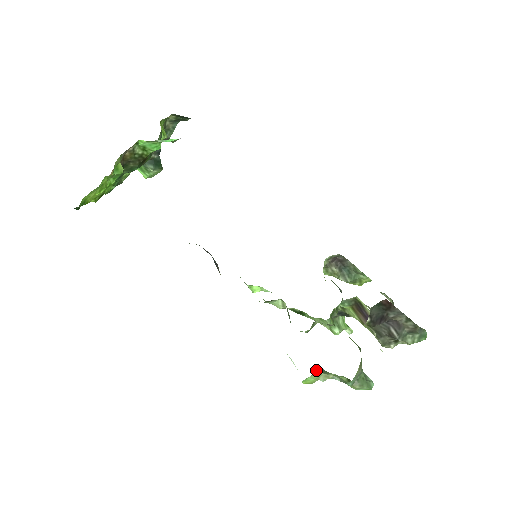
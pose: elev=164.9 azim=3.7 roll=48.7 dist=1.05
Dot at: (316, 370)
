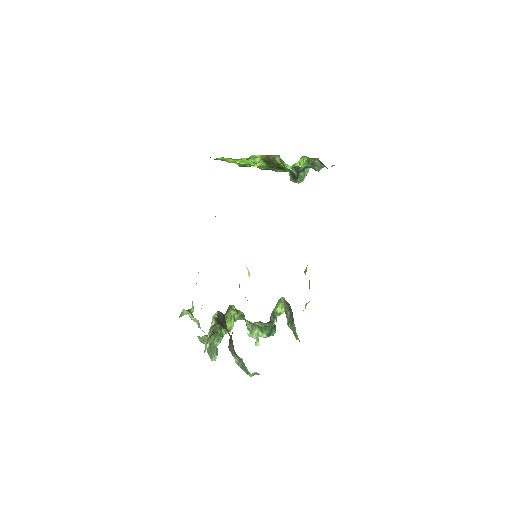
Dot at: (191, 312)
